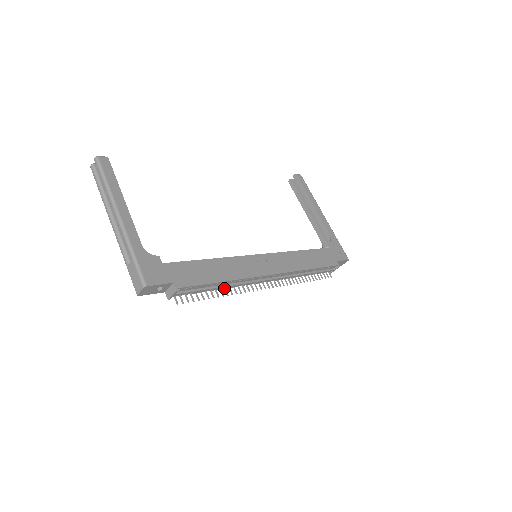
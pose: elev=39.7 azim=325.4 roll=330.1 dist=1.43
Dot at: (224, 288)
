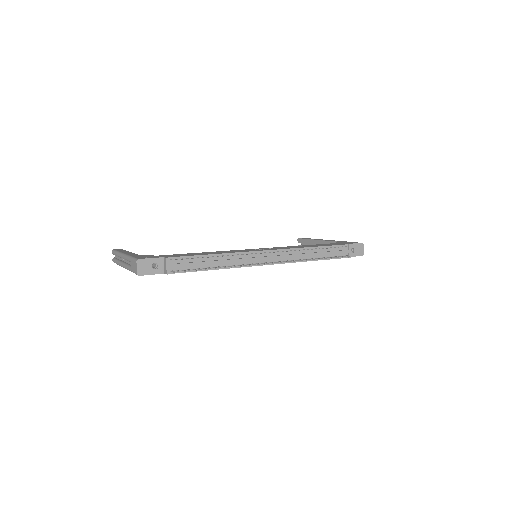
Dot at: (223, 267)
